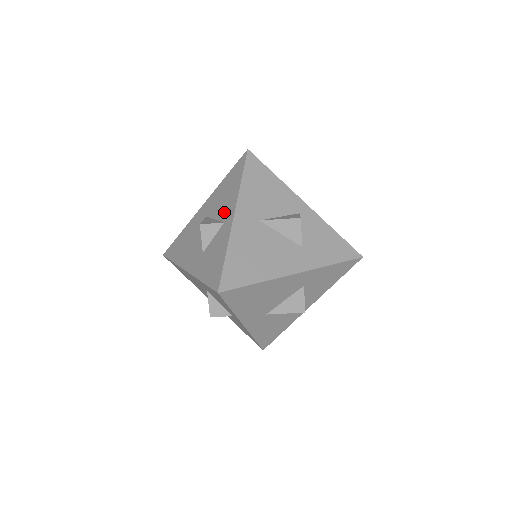
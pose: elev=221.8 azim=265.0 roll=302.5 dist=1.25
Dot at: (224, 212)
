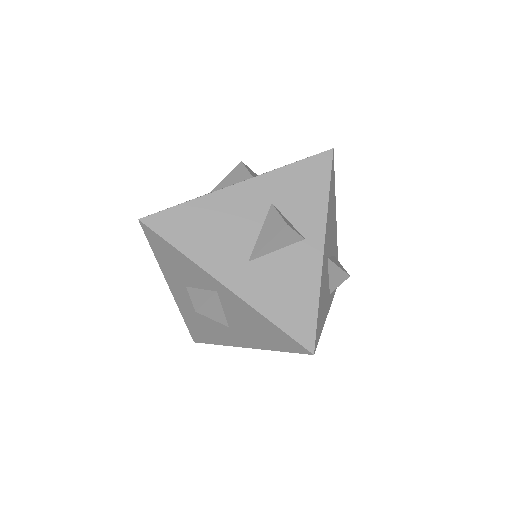
Dot at: occluded
